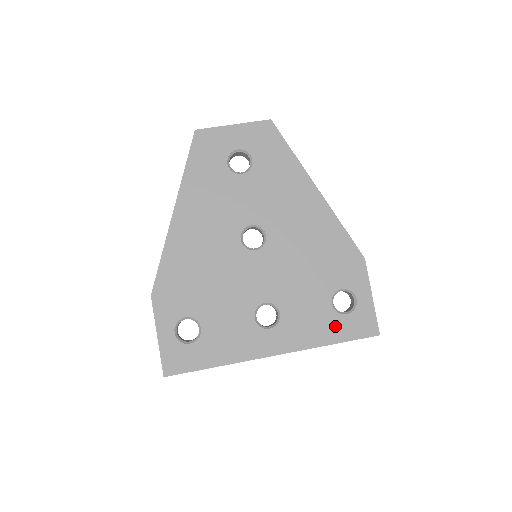
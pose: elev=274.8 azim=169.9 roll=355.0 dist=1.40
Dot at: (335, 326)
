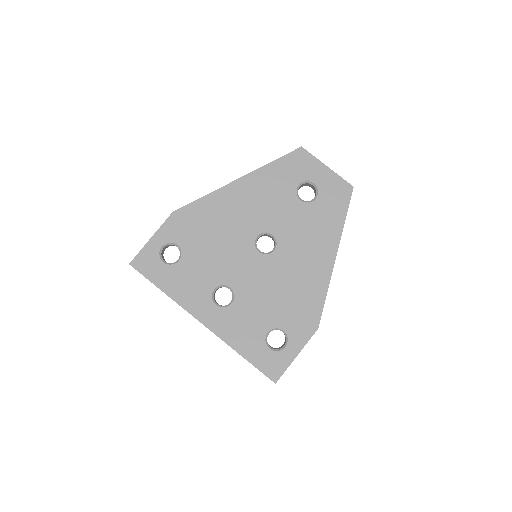
Dot at: (255, 347)
